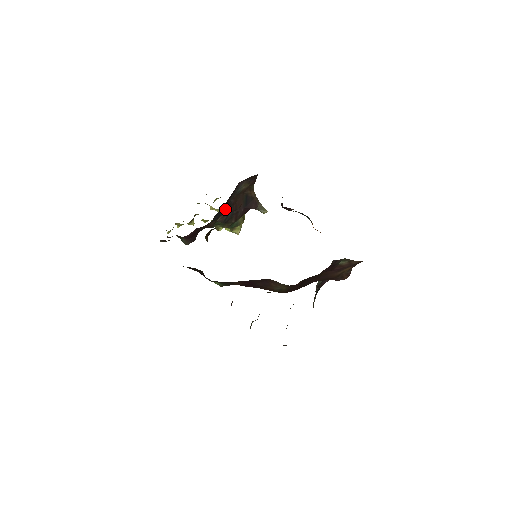
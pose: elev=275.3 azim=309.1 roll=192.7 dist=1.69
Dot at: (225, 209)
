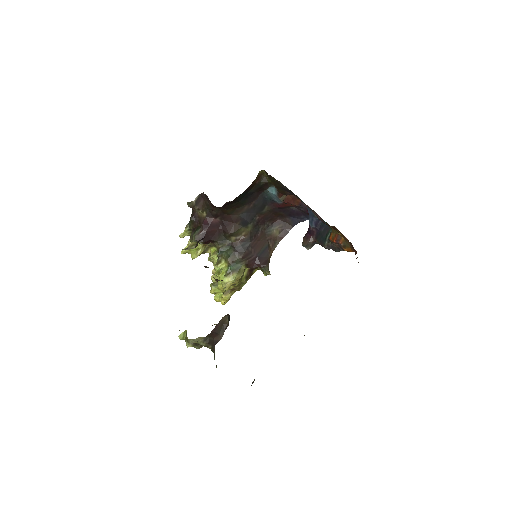
Dot at: (252, 230)
